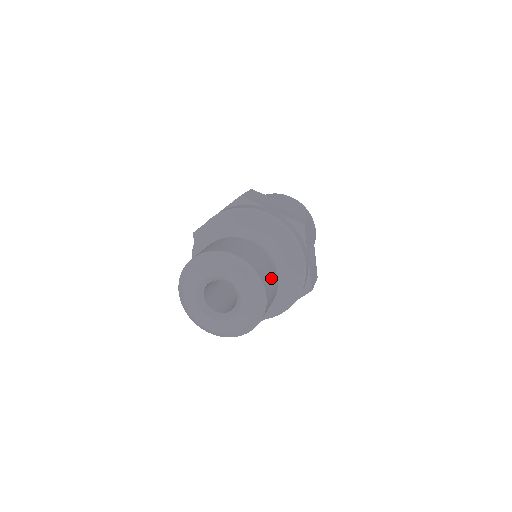
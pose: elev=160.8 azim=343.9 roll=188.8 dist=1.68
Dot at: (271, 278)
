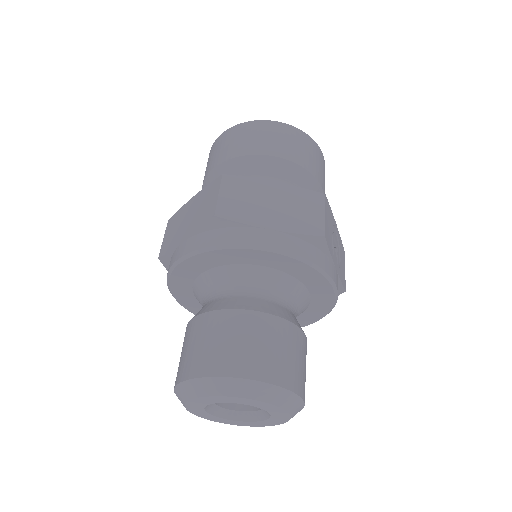
Dot at: (300, 359)
